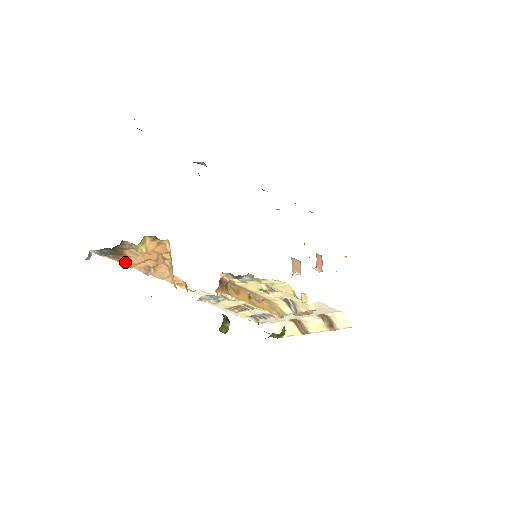
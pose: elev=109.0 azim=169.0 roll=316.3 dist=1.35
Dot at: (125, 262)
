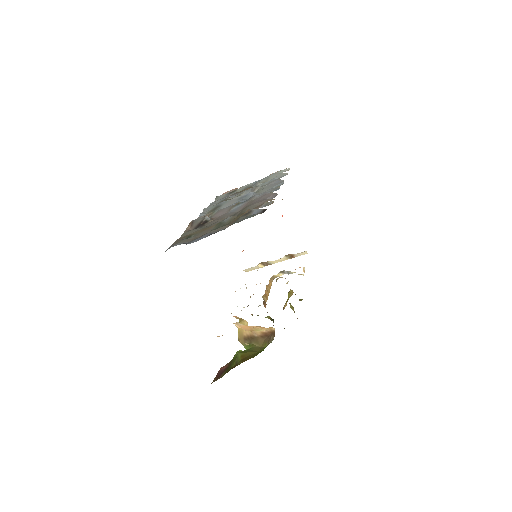
Dot at: occluded
